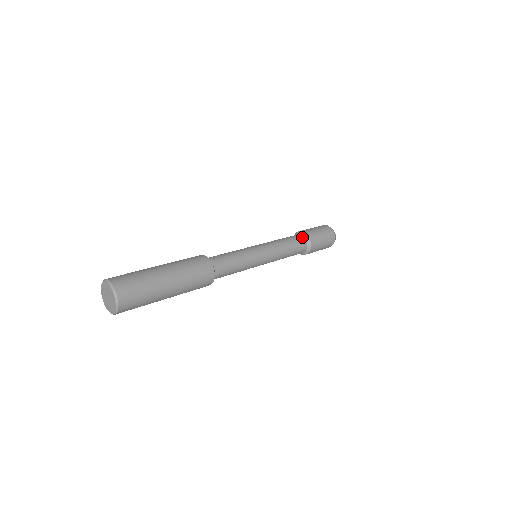
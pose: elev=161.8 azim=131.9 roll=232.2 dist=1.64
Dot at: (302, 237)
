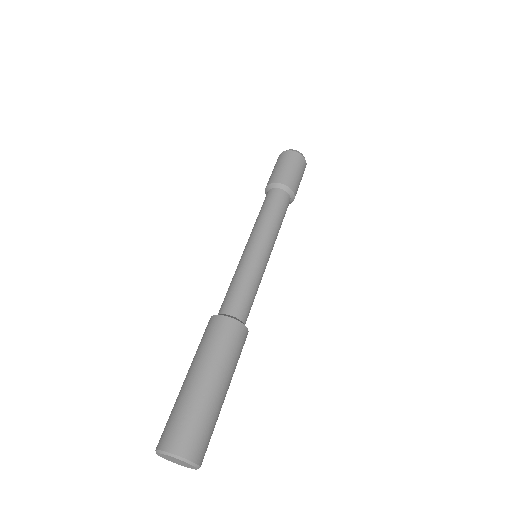
Dot at: (280, 191)
